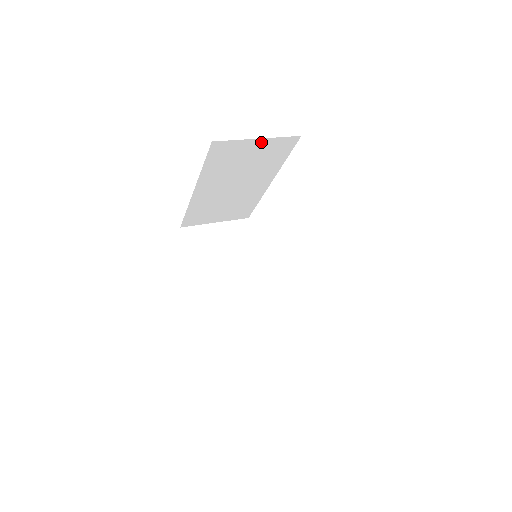
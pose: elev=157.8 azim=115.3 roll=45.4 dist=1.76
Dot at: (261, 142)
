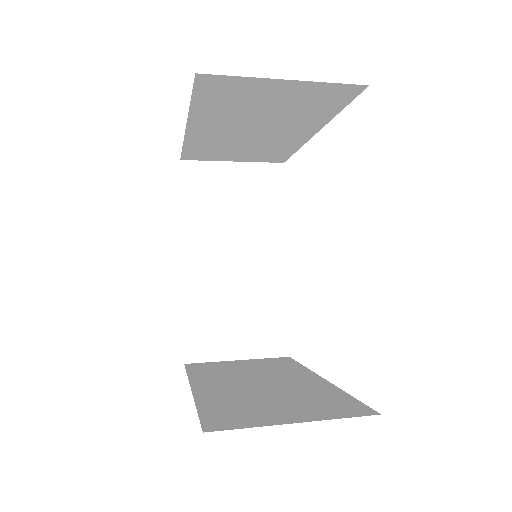
Dot at: (239, 169)
